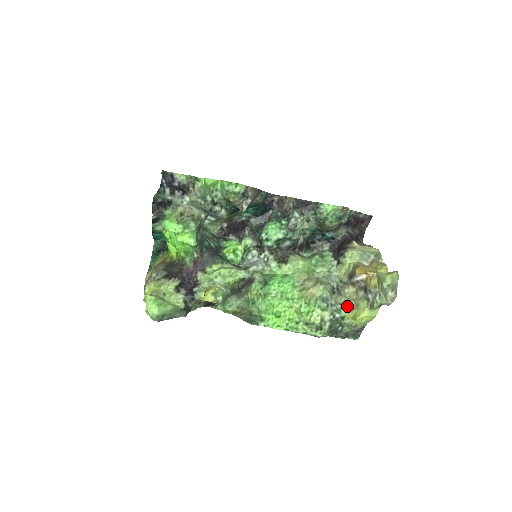
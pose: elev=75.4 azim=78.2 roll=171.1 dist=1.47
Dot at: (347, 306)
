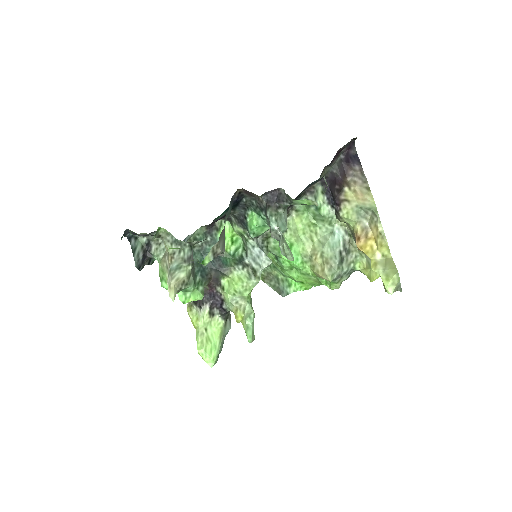
Dot at: (360, 261)
